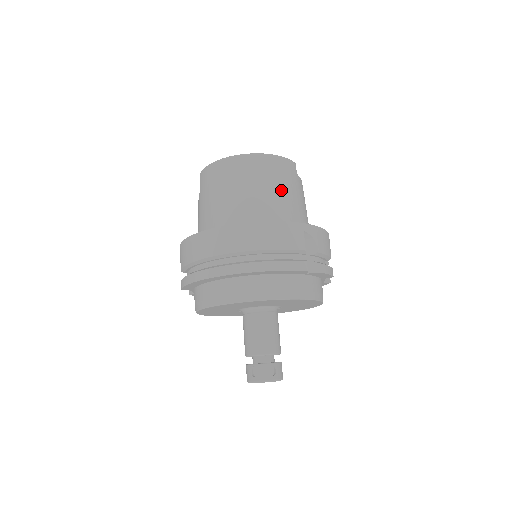
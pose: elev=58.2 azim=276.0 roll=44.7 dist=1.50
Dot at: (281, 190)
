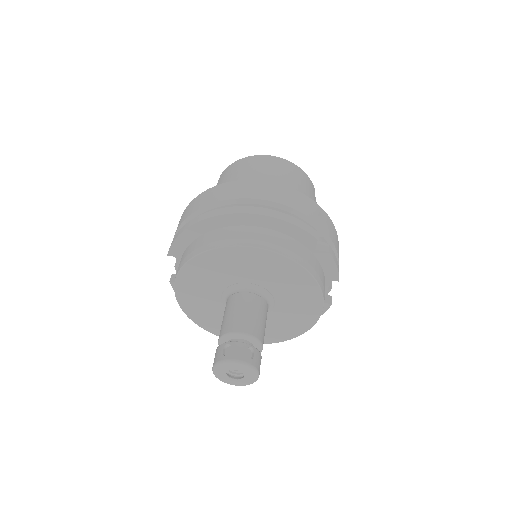
Dot at: (299, 188)
